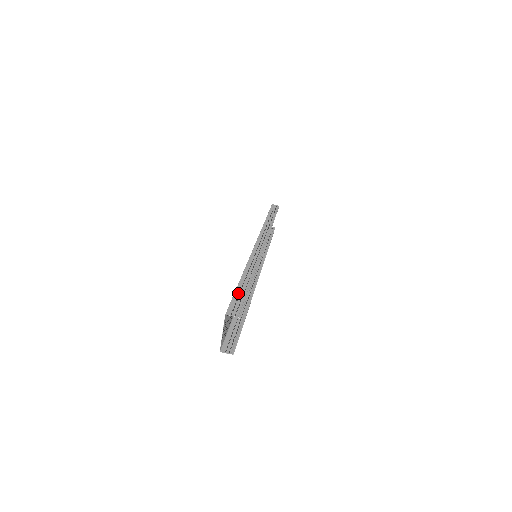
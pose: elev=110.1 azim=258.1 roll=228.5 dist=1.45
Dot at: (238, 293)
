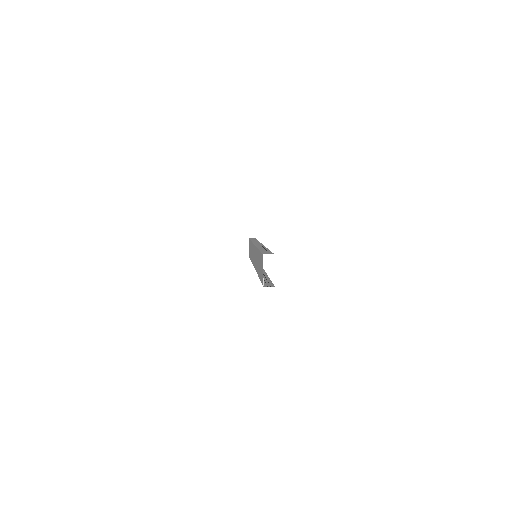
Dot at: occluded
